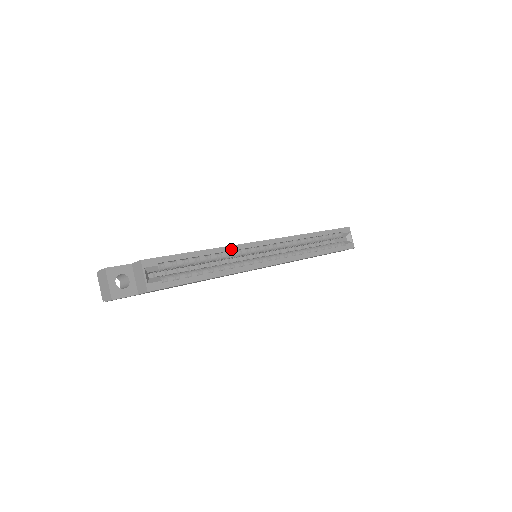
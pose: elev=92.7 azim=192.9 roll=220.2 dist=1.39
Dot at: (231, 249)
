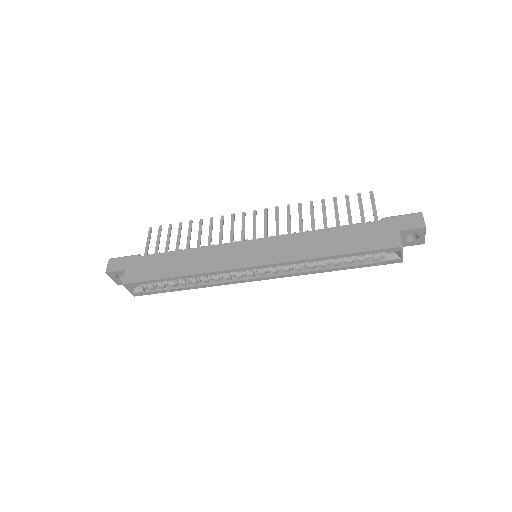
Dot at: (208, 274)
